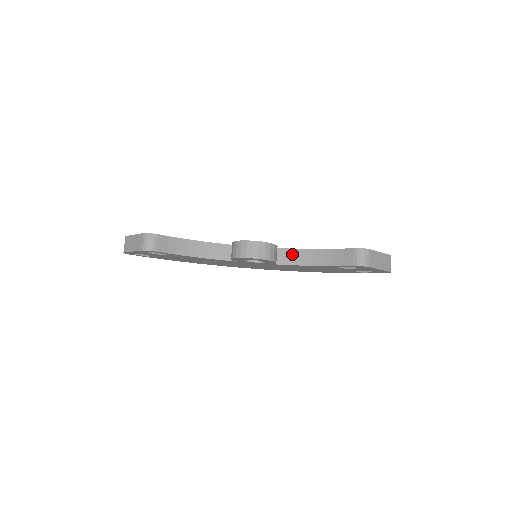
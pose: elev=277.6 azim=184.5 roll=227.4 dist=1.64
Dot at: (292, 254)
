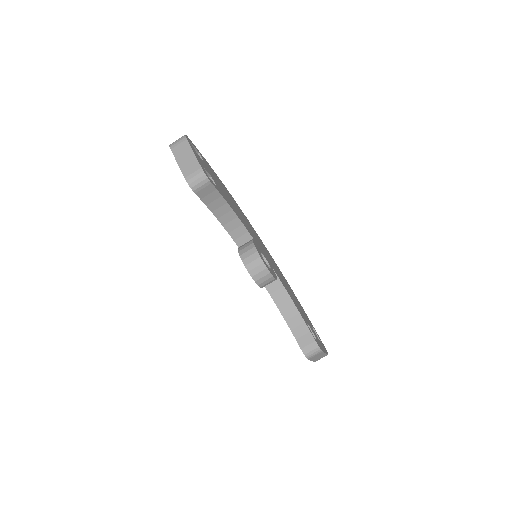
Dot at: (278, 288)
